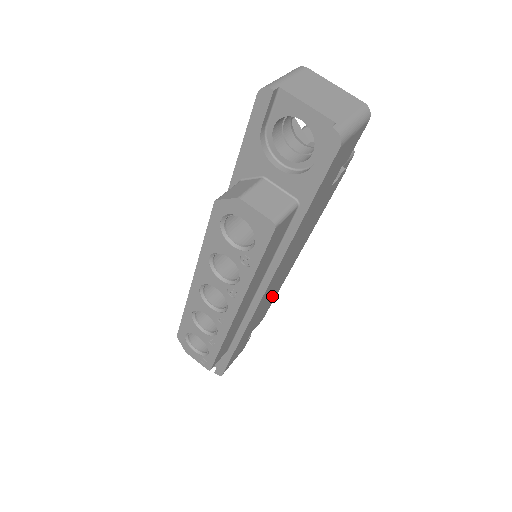
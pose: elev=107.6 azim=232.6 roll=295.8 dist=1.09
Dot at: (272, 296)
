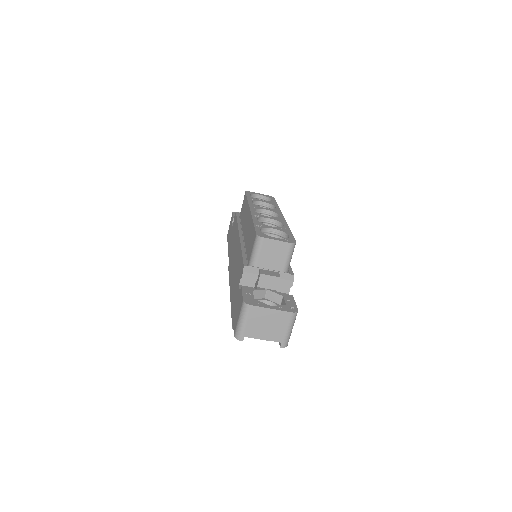
Dot at: occluded
